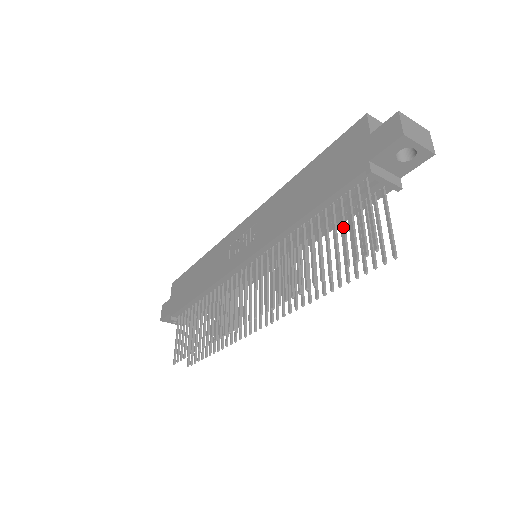
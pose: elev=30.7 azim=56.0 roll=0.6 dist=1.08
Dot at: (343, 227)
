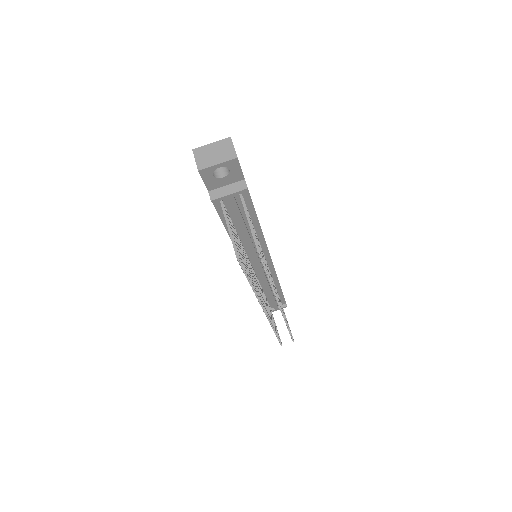
Dot at: occluded
